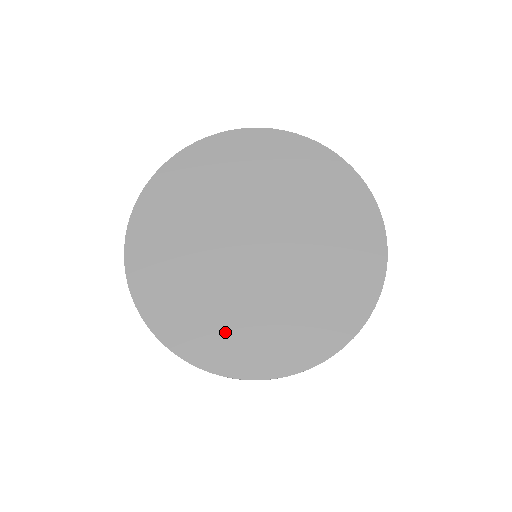
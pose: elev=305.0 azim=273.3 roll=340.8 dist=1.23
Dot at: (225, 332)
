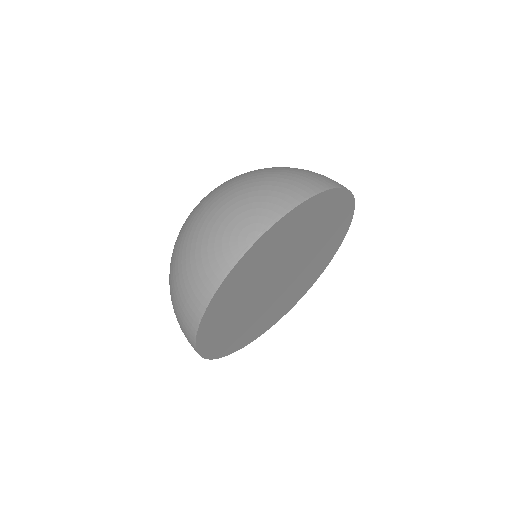
Dot at: (281, 309)
